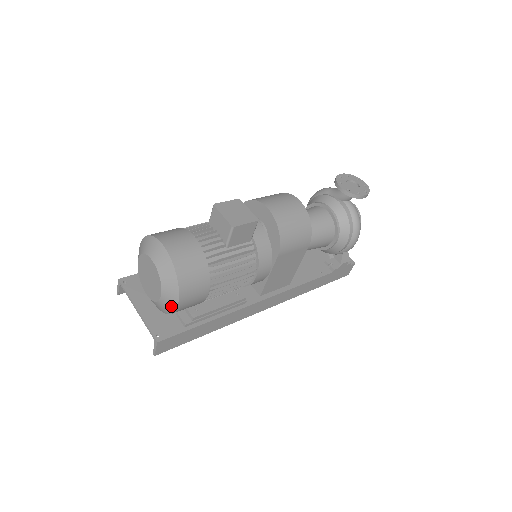
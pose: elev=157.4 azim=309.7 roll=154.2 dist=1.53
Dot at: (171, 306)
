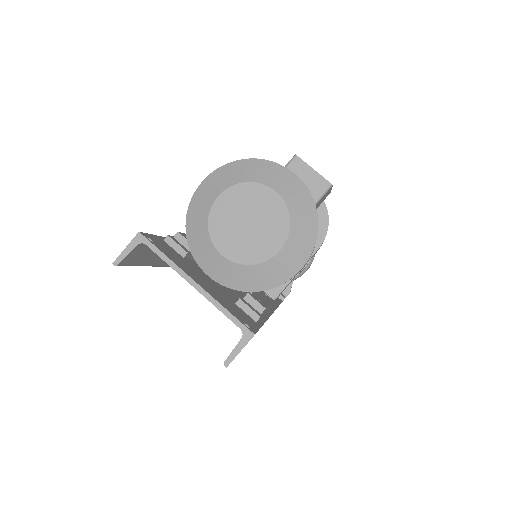
Dot at: (286, 271)
